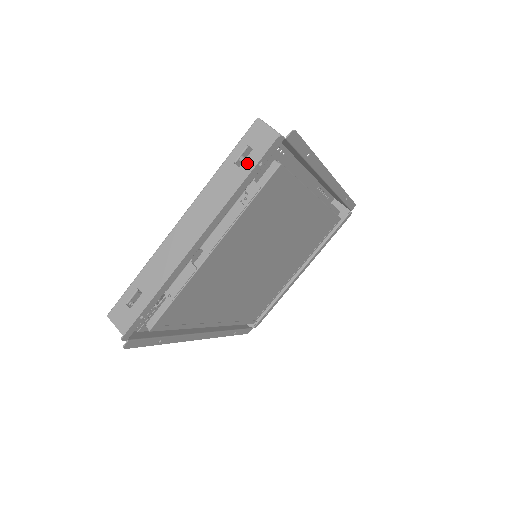
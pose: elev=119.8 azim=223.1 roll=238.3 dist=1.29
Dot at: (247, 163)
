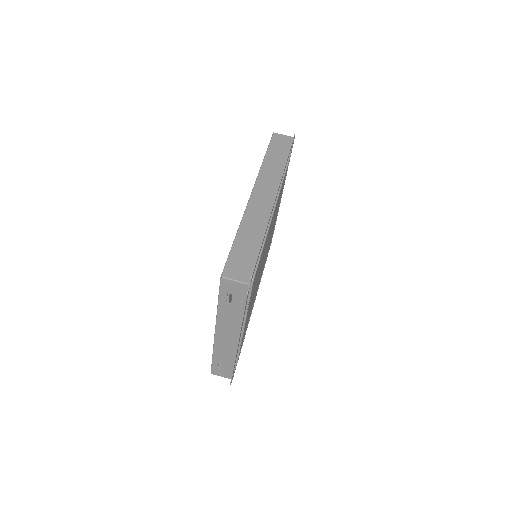
Dot at: (235, 302)
